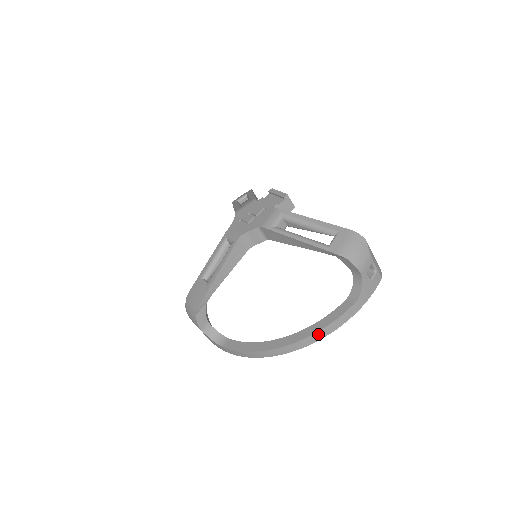
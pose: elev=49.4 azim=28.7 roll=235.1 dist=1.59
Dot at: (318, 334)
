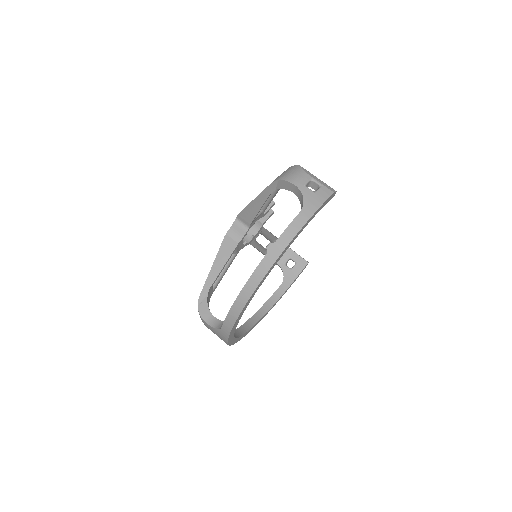
Dot at: (272, 252)
